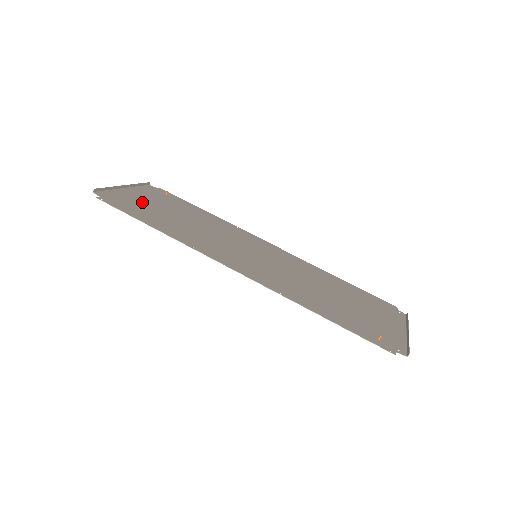
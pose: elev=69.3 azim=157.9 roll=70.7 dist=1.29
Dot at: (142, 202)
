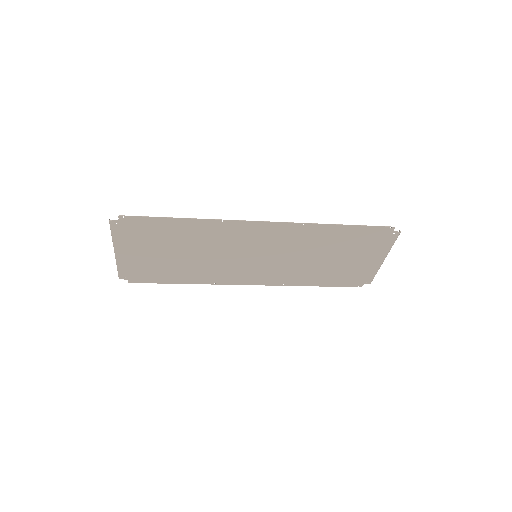
Dot at: (143, 245)
